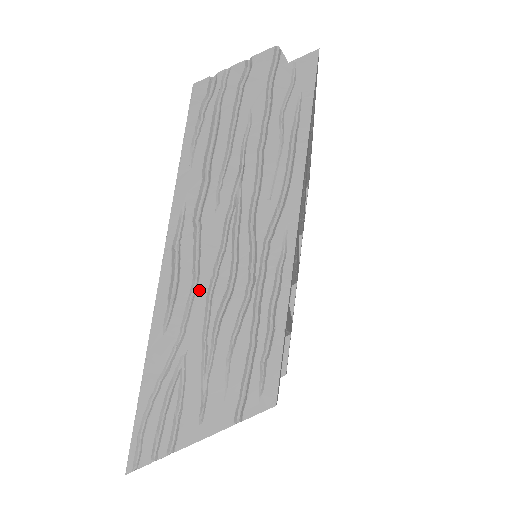
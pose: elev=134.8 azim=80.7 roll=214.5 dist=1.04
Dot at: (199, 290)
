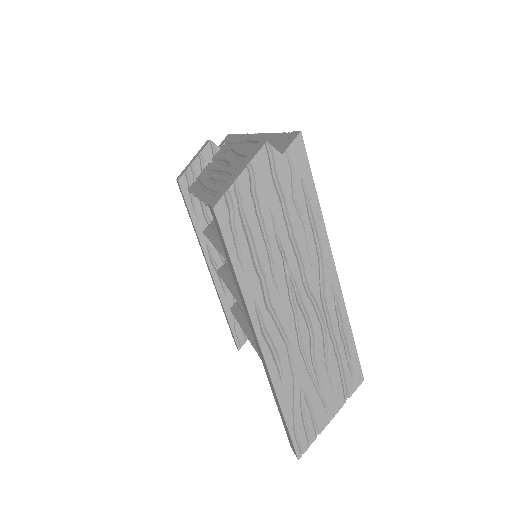
Dot at: (293, 349)
